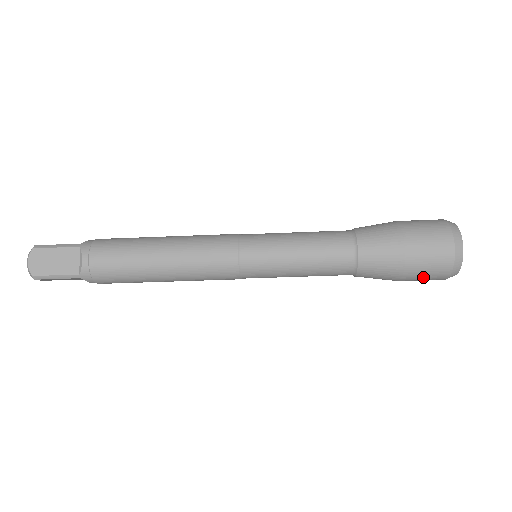
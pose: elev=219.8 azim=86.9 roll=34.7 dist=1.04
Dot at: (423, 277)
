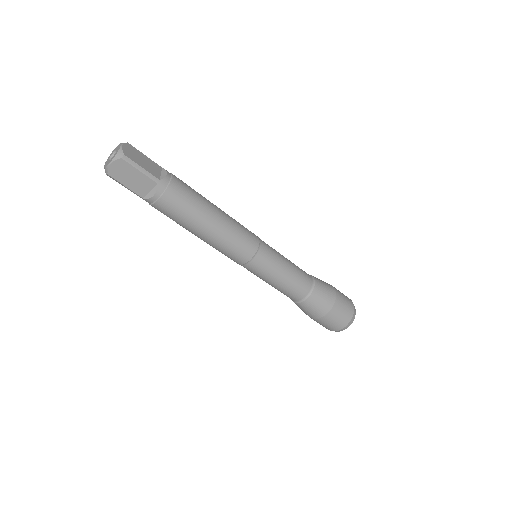
Dot at: occluded
